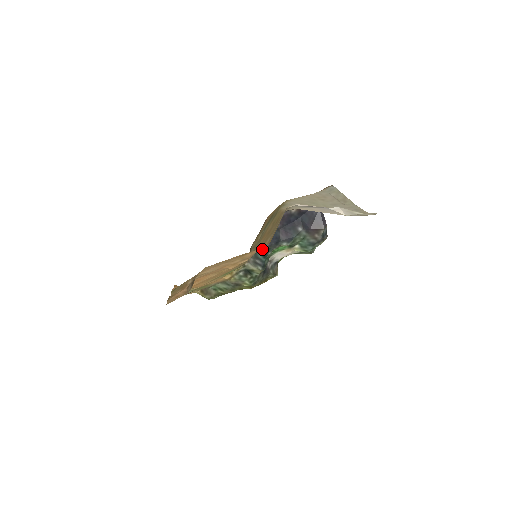
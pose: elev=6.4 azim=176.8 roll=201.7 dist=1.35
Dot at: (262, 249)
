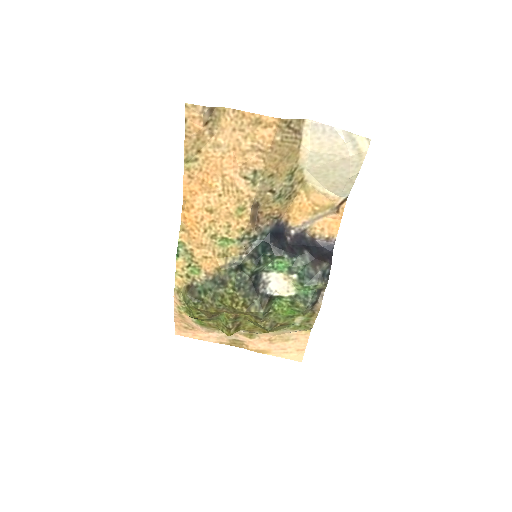
Dot at: (265, 244)
